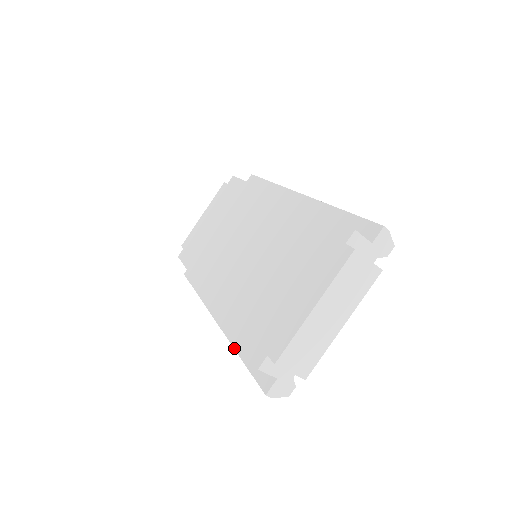
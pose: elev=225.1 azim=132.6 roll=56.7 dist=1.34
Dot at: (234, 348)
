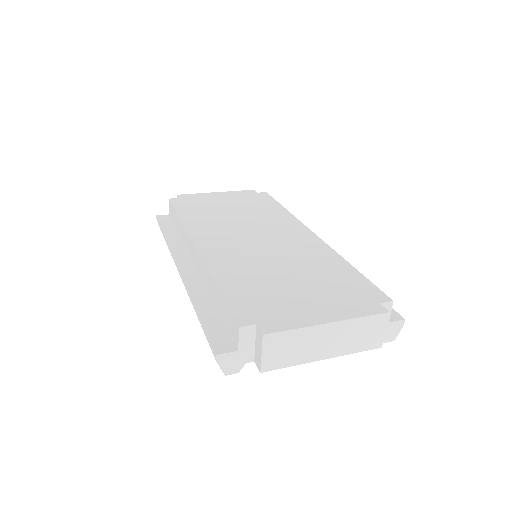
Dot at: (194, 300)
